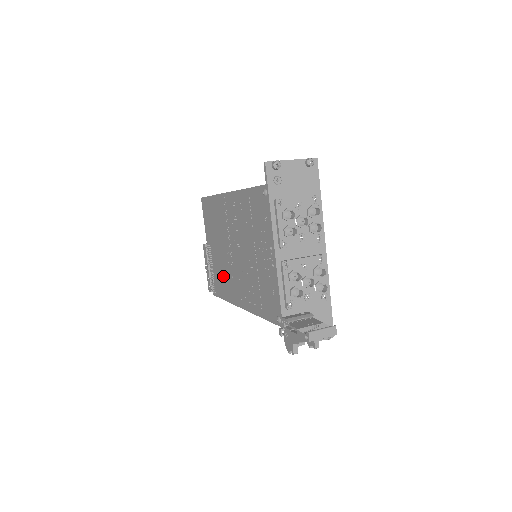
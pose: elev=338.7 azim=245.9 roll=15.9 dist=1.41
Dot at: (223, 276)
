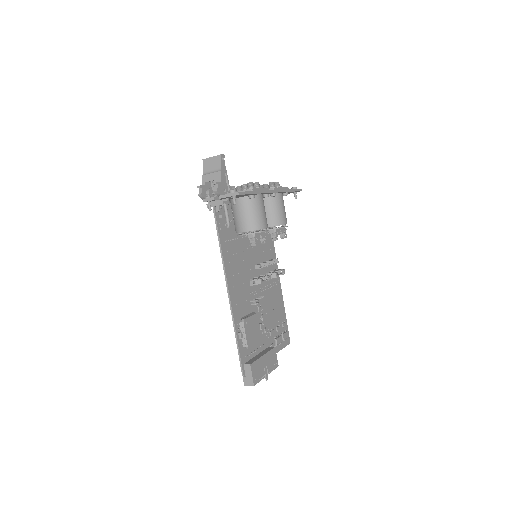
Dot at: occluded
